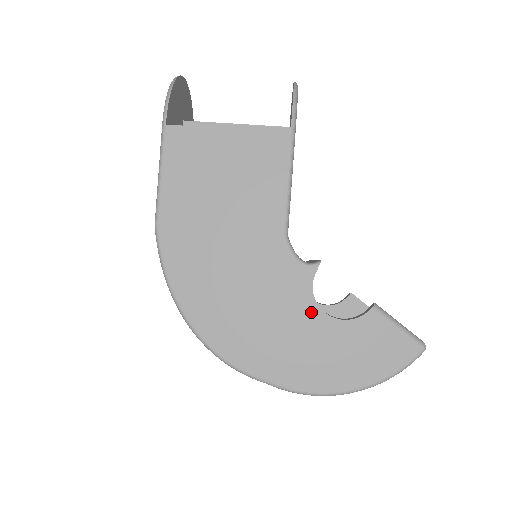
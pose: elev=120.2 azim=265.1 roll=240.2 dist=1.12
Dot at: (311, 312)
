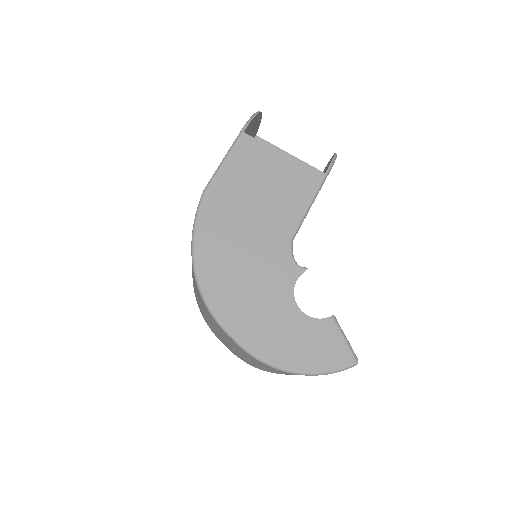
Dot at: (287, 299)
